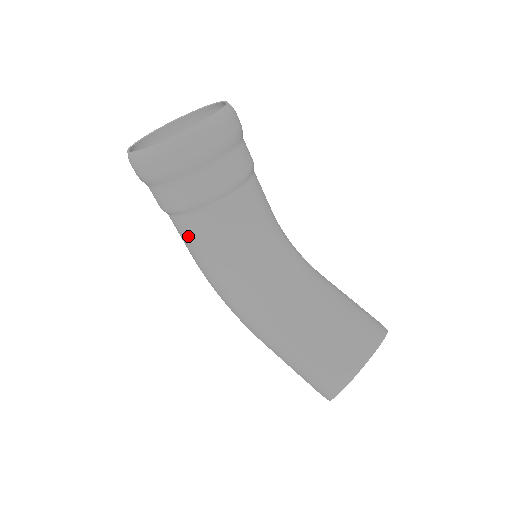
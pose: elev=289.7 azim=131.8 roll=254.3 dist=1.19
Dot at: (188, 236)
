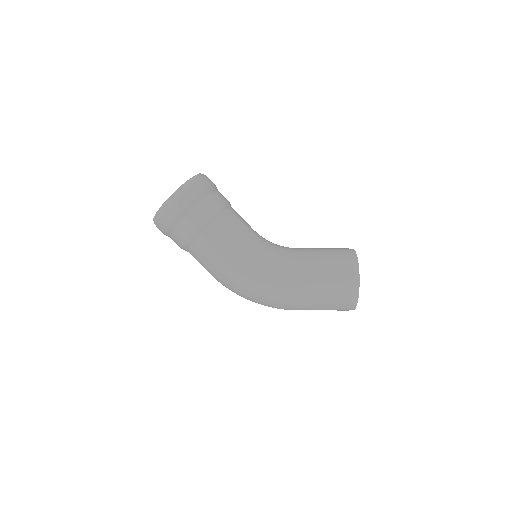
Dot at: (219, 239)
